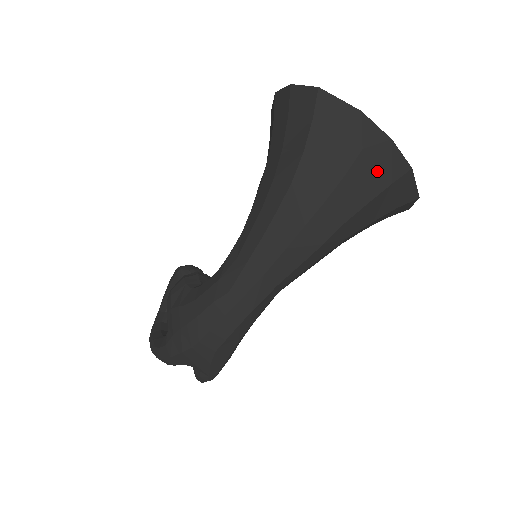
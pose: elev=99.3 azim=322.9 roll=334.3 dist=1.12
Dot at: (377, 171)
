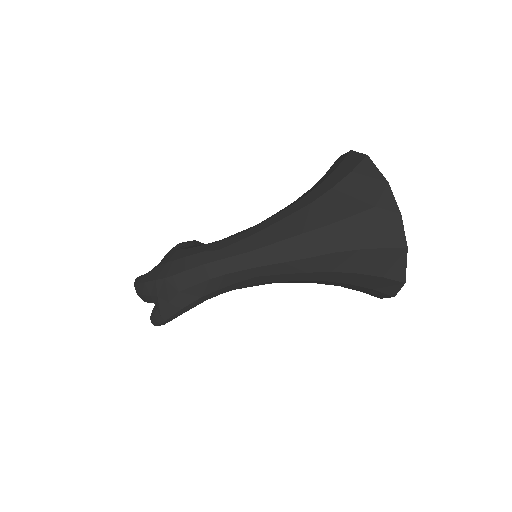
Dot at: (378, 230)
